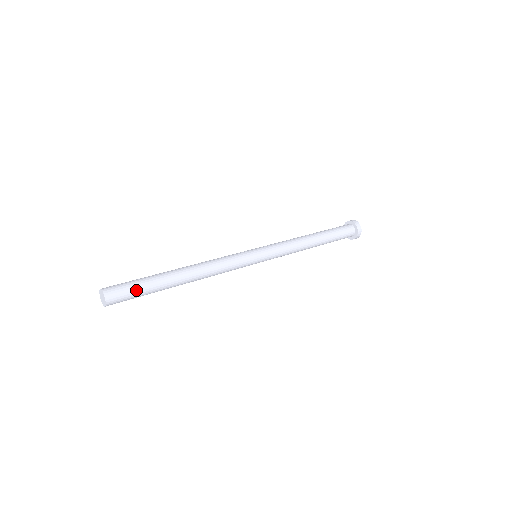
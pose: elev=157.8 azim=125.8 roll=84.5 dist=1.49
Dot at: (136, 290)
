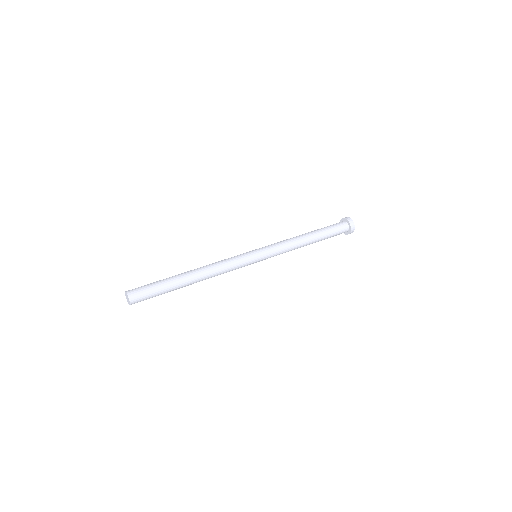
Dot at: (154, 293)
